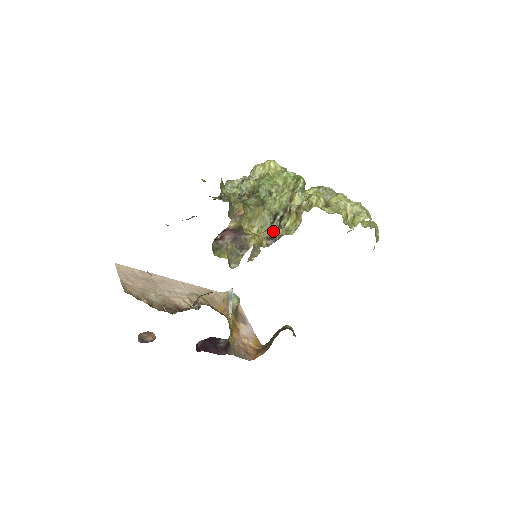
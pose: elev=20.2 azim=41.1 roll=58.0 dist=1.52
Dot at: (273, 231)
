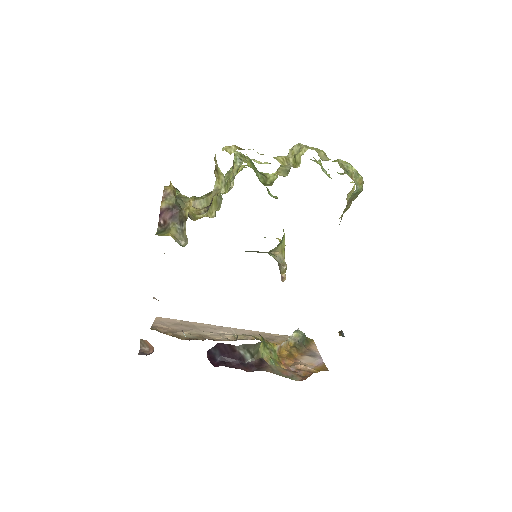
Dot at: occluded
